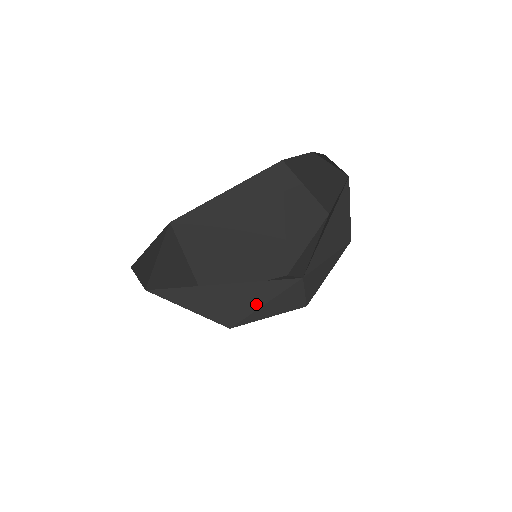
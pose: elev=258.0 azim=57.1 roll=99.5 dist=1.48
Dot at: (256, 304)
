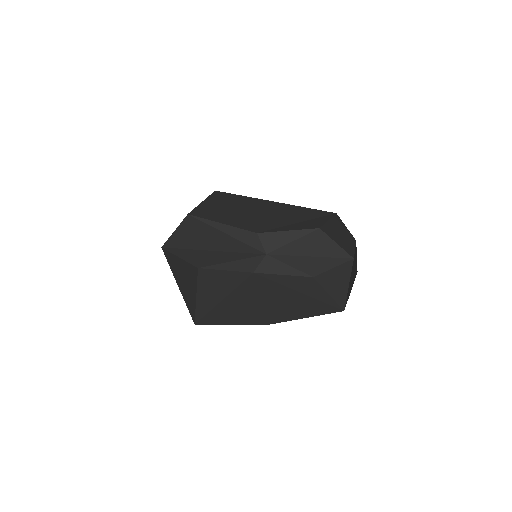
Dot at: (226, 261)
